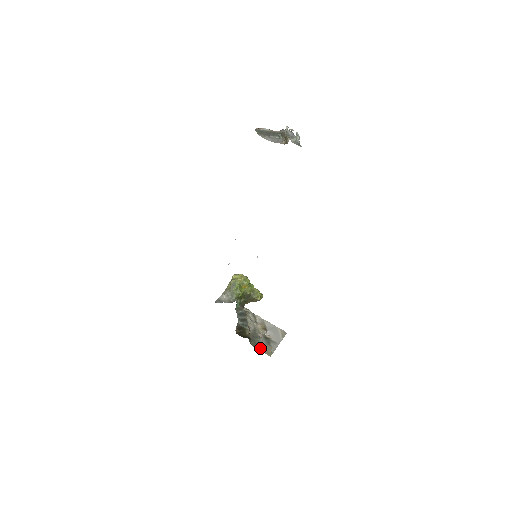
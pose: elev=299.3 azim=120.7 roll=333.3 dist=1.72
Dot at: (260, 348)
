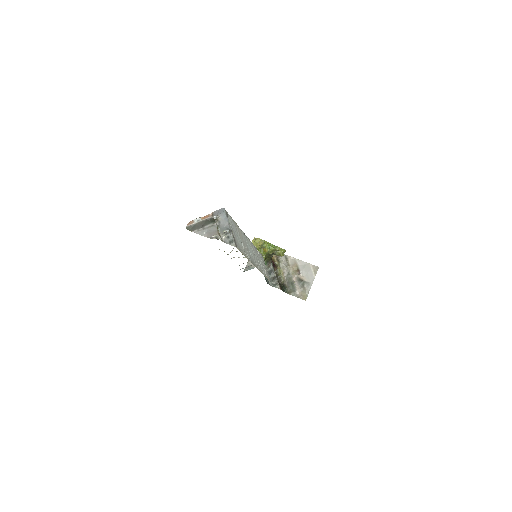
Dot at: (296, 294)
